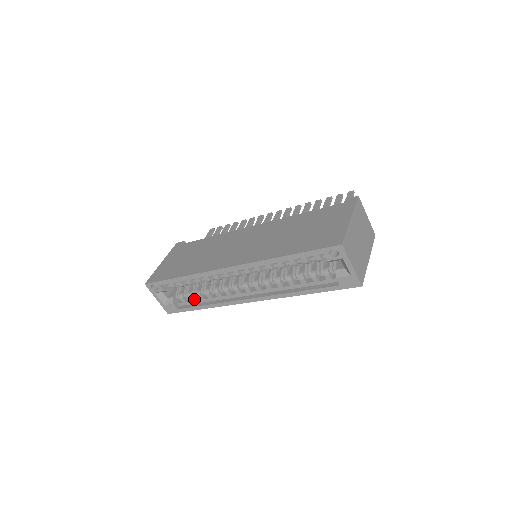
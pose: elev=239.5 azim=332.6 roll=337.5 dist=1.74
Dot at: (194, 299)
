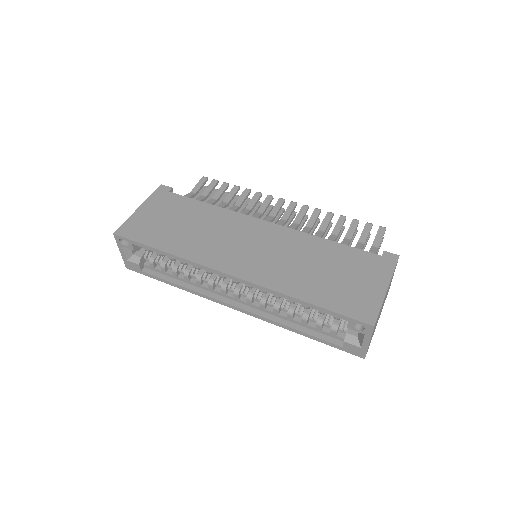
Dot at: (166, 270)
